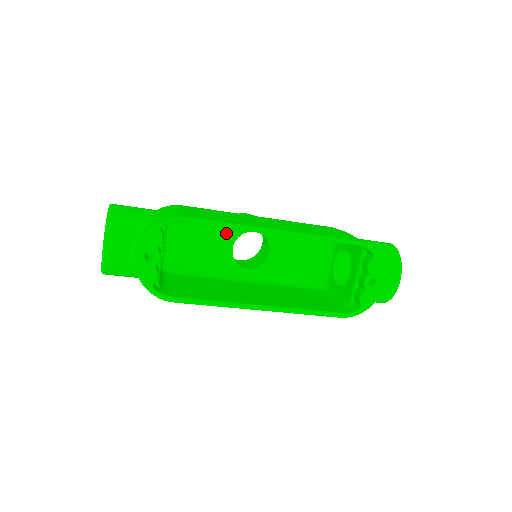
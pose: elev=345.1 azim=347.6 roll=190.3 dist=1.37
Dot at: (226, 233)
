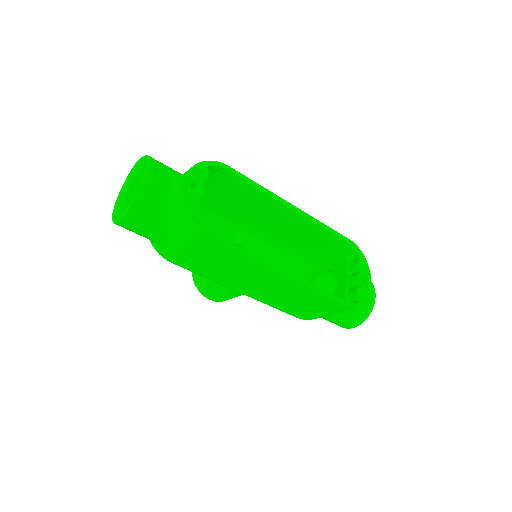
Dot at: (222, 239)
